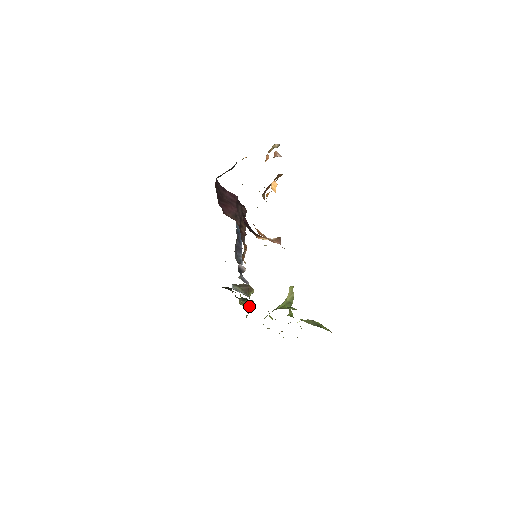
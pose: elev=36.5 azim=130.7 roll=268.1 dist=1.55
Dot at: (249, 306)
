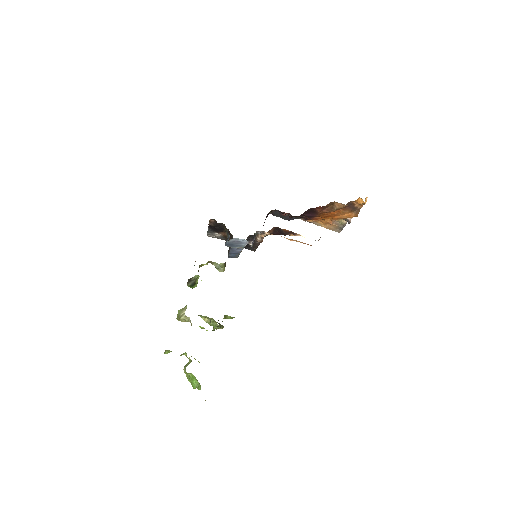
Dot at: occluded
